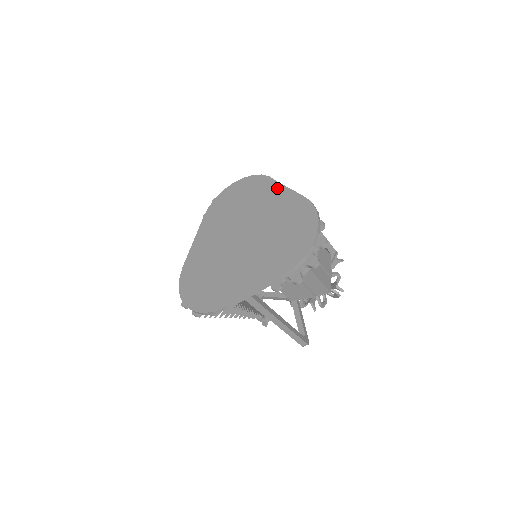
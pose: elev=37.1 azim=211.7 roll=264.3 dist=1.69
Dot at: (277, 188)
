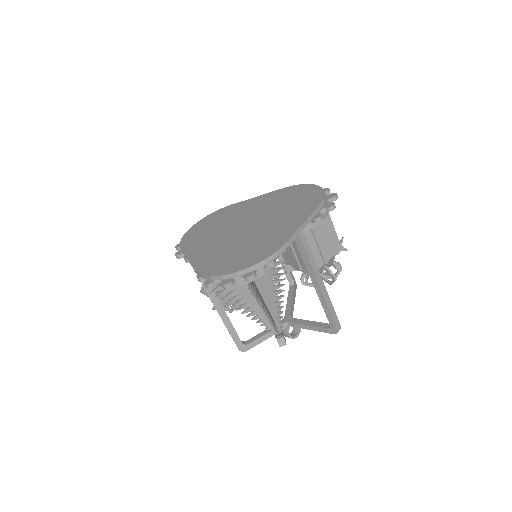
Dot at: (247, 201)
